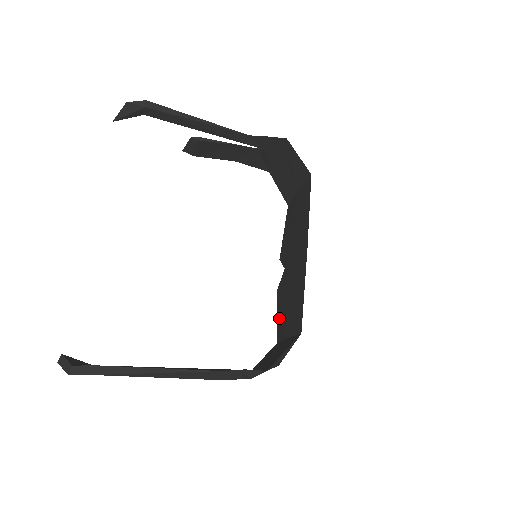
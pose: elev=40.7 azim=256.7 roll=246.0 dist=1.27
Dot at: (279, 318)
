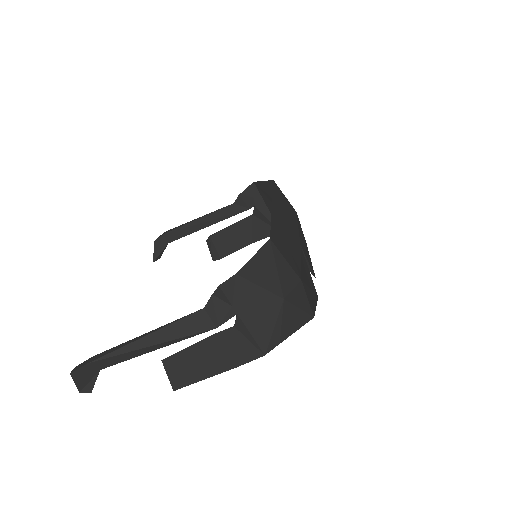
Dot at: occluded
